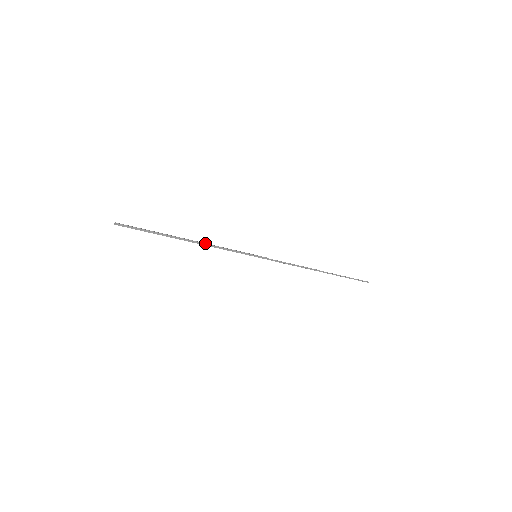
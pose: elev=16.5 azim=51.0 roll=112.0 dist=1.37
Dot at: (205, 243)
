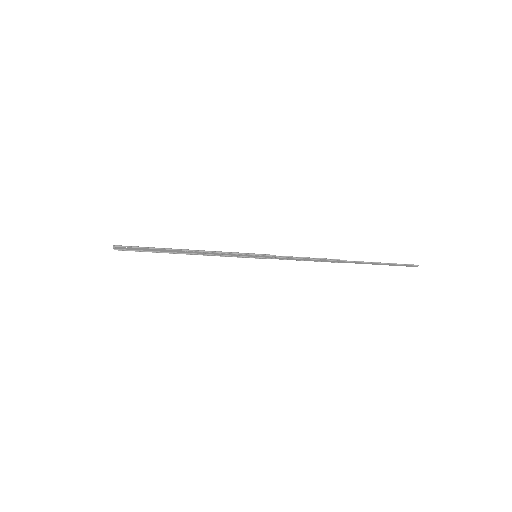
Dot at: (196, 250)
